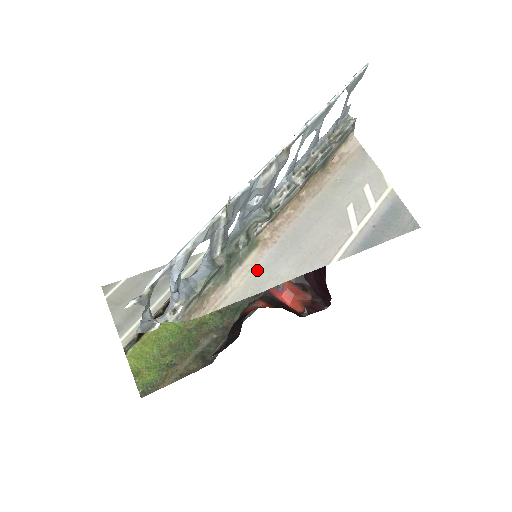
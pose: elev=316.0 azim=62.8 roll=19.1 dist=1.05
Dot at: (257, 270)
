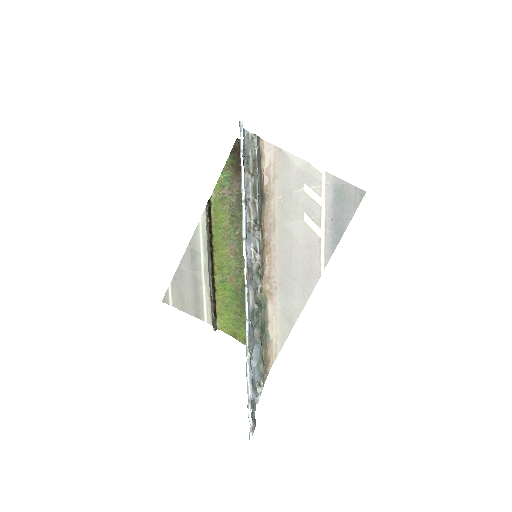
Dot at: (280, 315)
